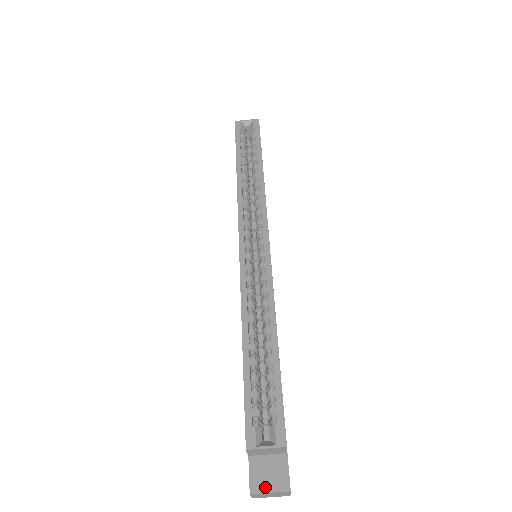
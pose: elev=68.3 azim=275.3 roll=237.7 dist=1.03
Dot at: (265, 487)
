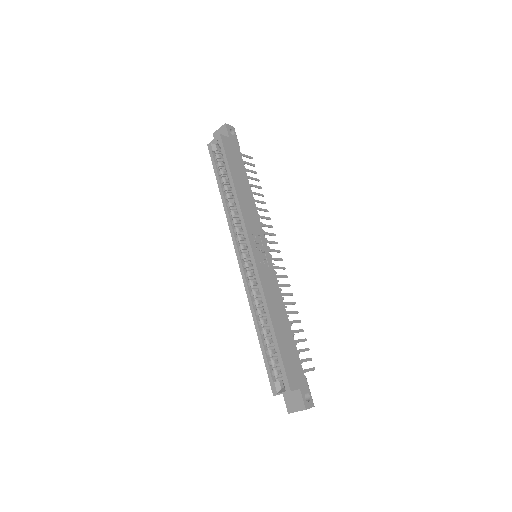
Dot at: (294, 409)
